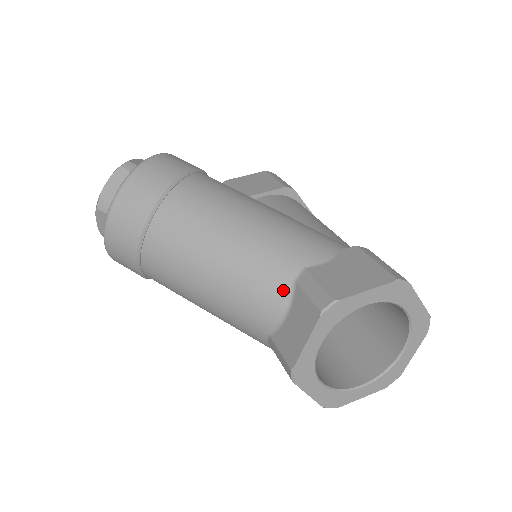
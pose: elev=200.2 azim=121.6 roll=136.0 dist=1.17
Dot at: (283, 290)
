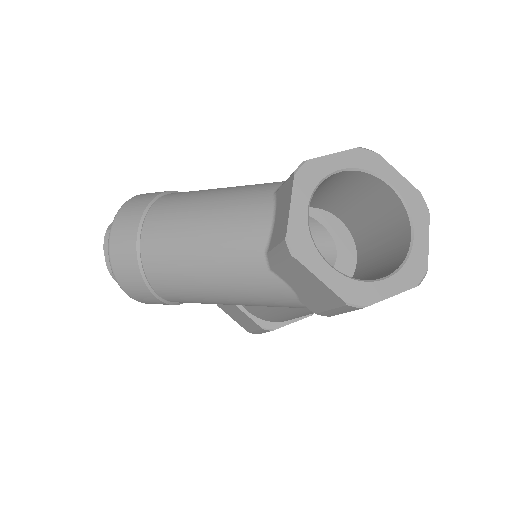
Dot at: (266, 203)
